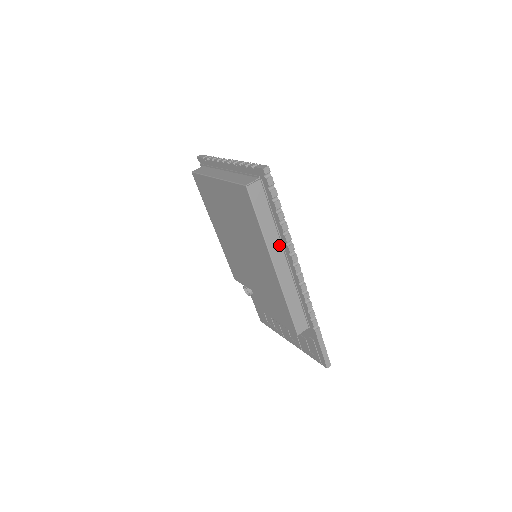
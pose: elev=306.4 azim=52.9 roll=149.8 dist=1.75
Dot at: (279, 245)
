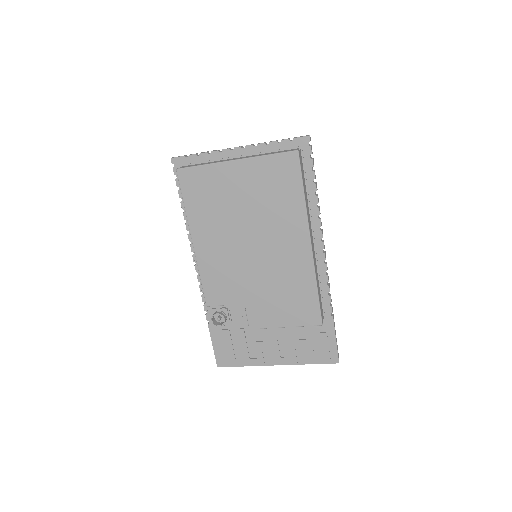
Dot at: (310, 221)
